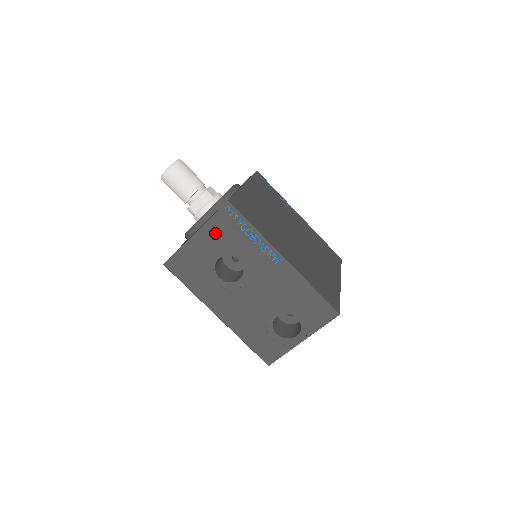
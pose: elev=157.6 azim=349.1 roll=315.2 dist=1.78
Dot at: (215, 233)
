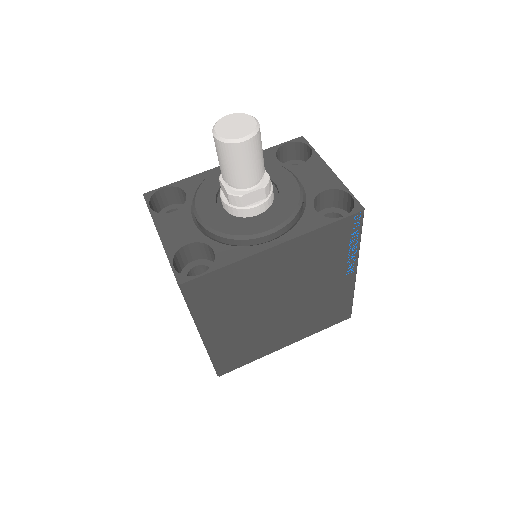
Dot at: occluded
